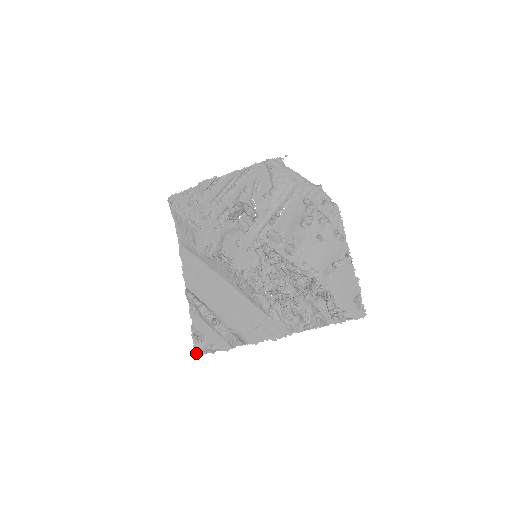
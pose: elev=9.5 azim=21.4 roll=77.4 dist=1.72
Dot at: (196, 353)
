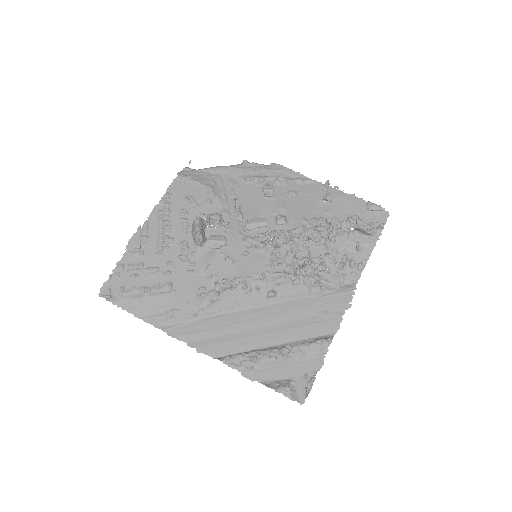
Dot at: occluded
